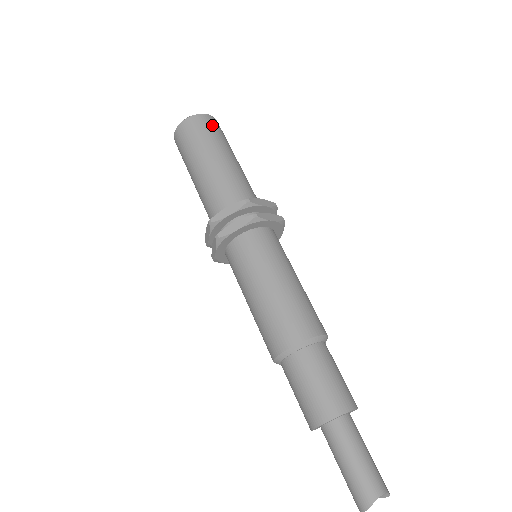
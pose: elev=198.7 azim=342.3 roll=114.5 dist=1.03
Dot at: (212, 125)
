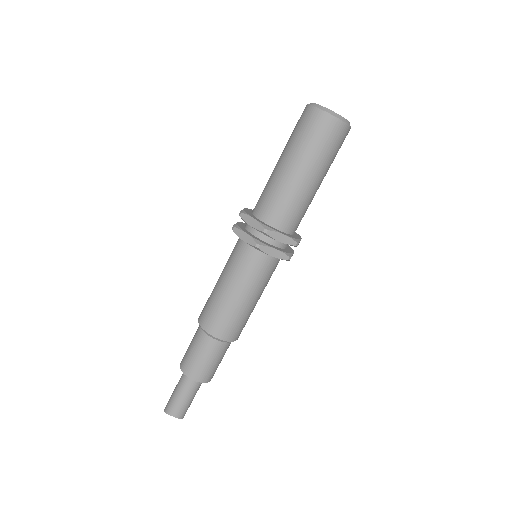
Dot at: (329, 133)
